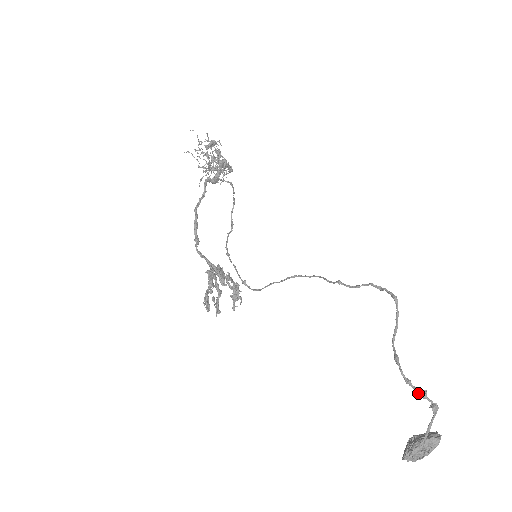
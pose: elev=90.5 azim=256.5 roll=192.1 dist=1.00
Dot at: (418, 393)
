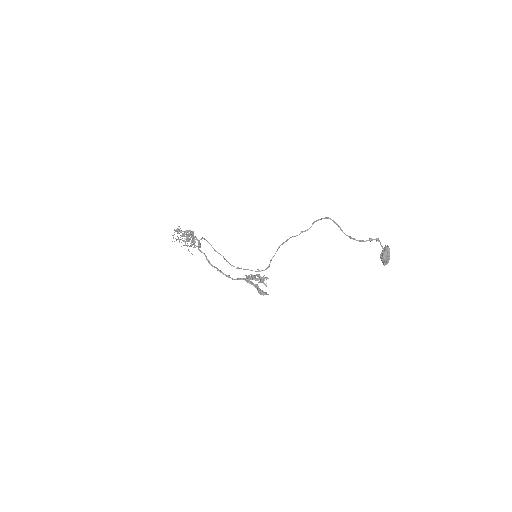
Dot at: occluded
